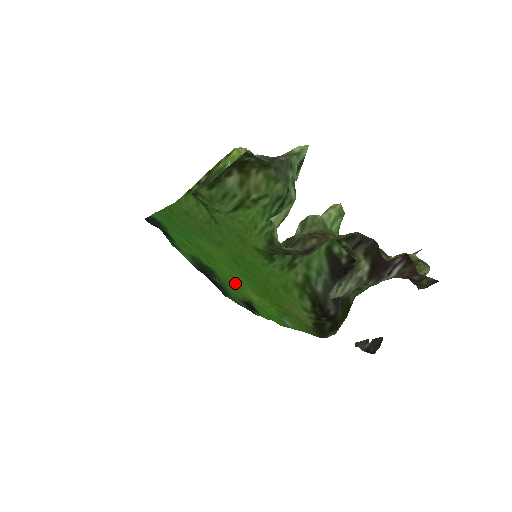
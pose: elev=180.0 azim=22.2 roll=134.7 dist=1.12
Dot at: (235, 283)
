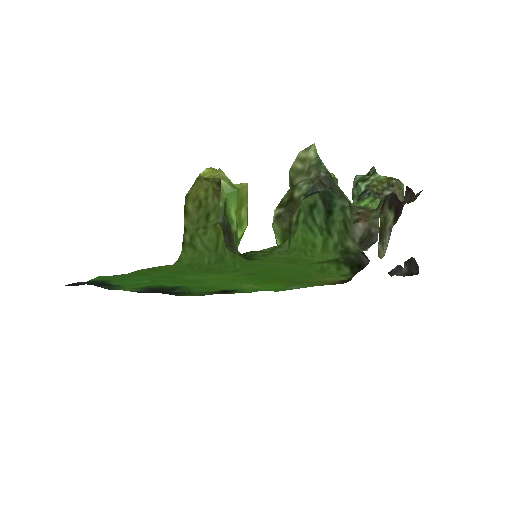
Dot at: (223, 286)
